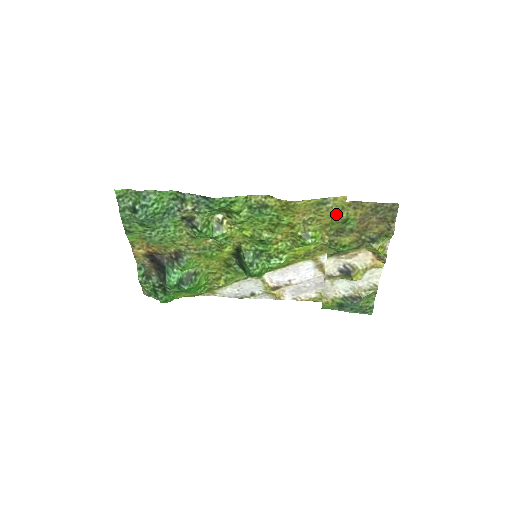
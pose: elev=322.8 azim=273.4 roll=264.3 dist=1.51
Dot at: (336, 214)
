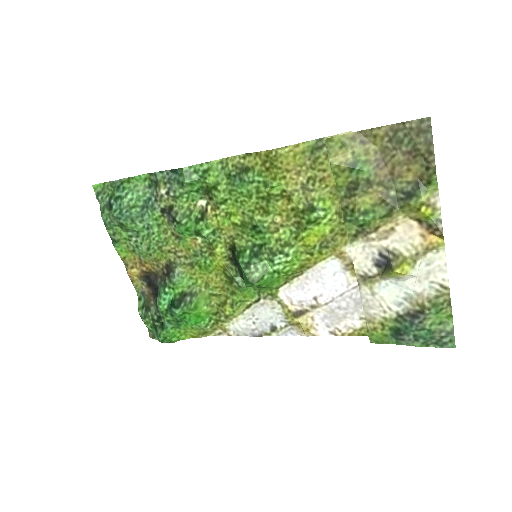
Dot at: (335, 155)
